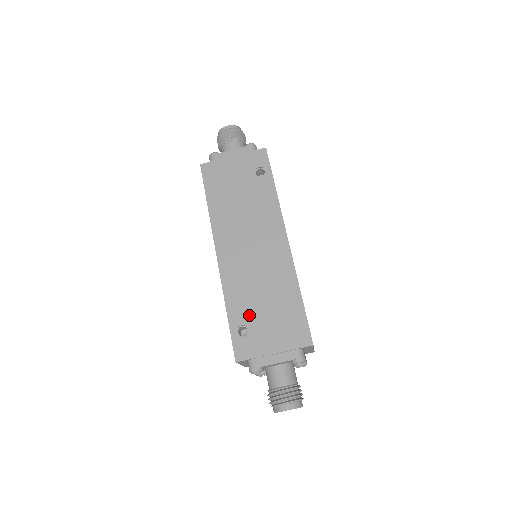
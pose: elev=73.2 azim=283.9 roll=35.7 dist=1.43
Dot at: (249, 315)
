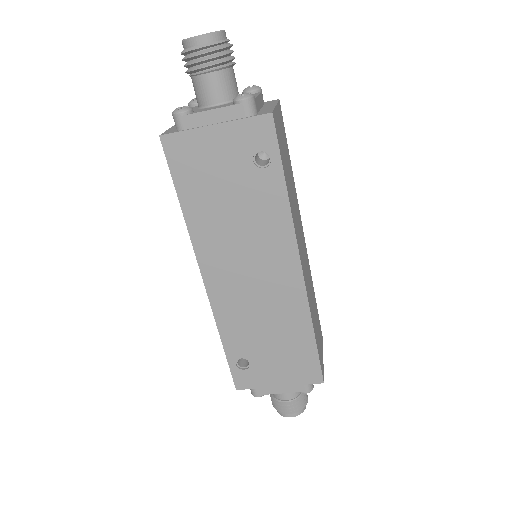
Dot at: (250, 350)
